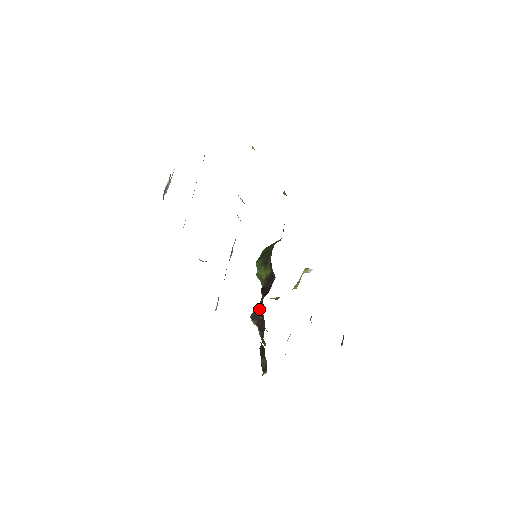
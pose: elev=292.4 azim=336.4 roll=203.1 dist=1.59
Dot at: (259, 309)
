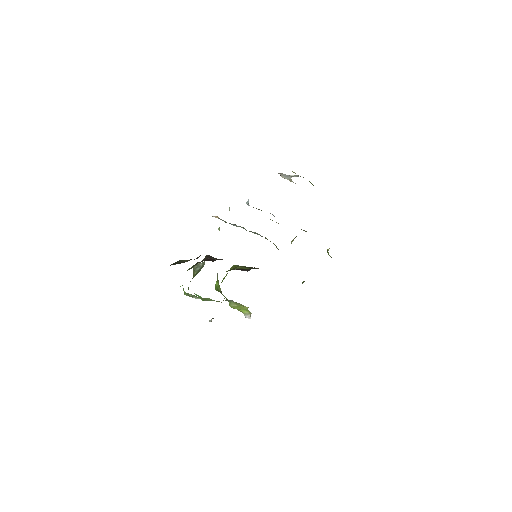
Dot at: (220, 259)
